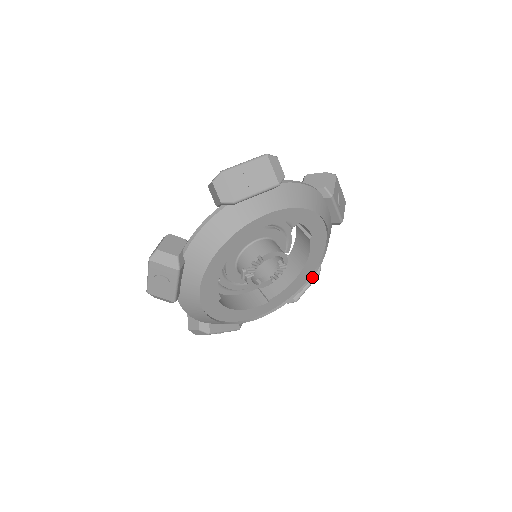
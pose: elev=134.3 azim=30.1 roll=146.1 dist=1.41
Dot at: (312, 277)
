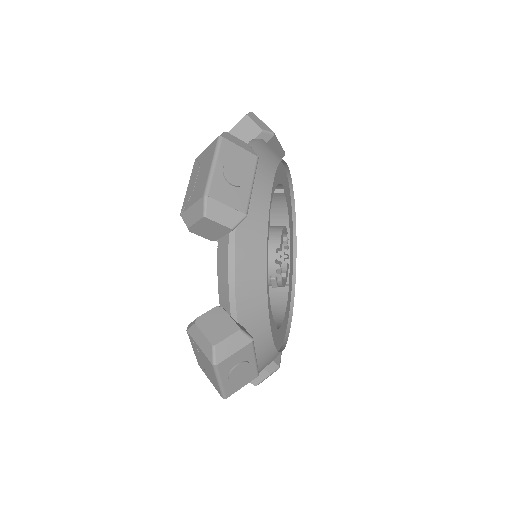
Dot at: (295, 228)
